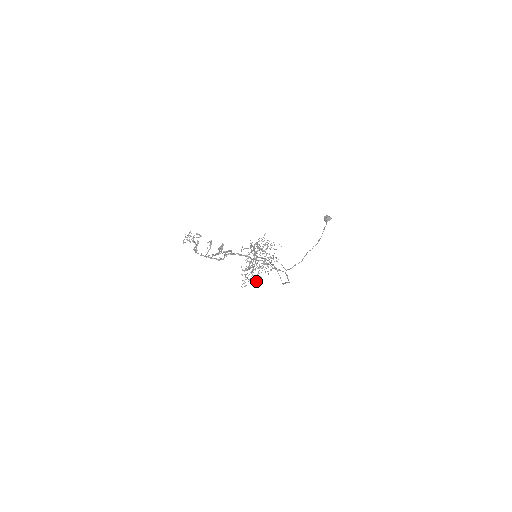
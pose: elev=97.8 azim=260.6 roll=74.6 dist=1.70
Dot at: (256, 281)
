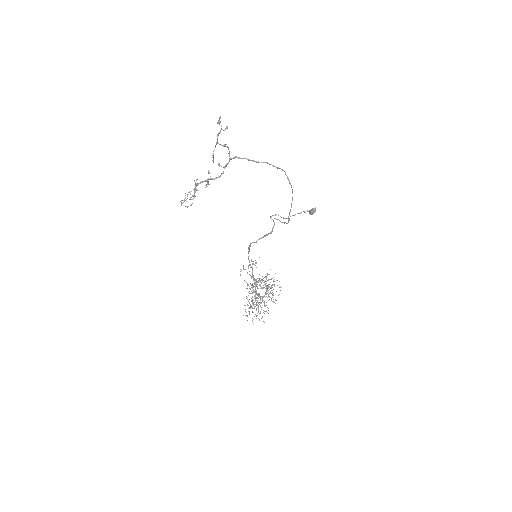
Dot at: occluded
